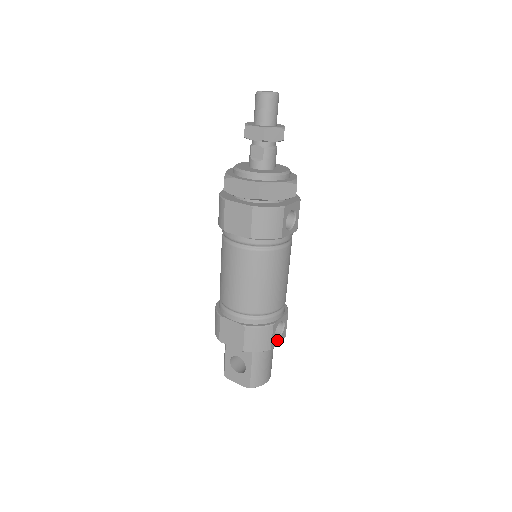
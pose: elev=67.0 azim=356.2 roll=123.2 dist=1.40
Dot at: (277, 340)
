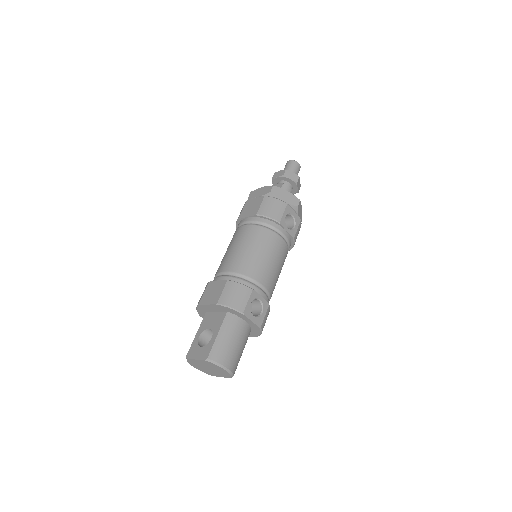
Dot at: (252, 315)
